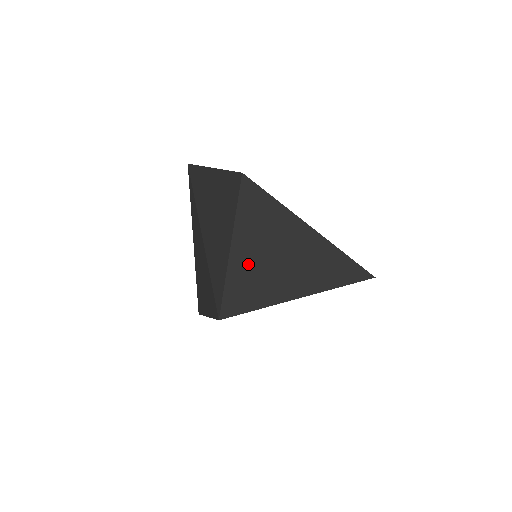
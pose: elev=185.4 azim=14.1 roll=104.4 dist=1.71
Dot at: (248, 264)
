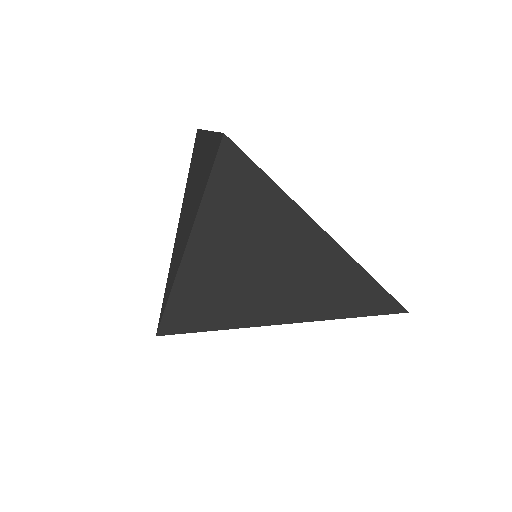
Dot at: (211, 263)
